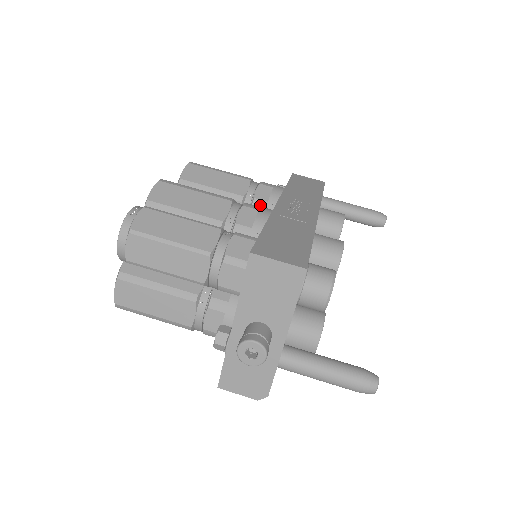
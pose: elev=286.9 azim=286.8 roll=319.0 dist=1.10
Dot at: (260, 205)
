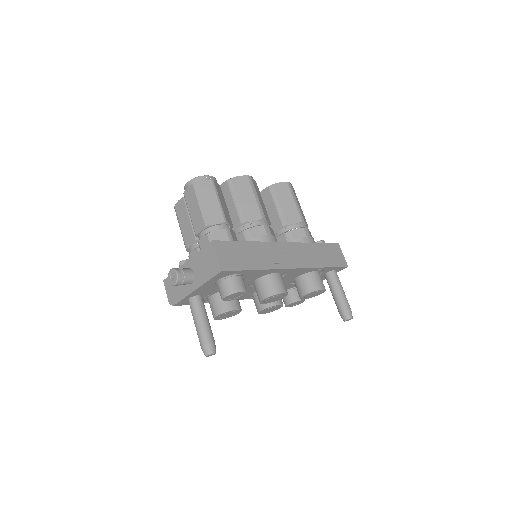
Dot at: (288, 237)
